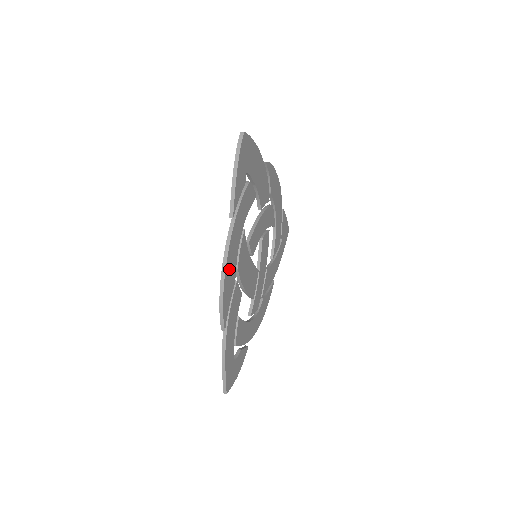
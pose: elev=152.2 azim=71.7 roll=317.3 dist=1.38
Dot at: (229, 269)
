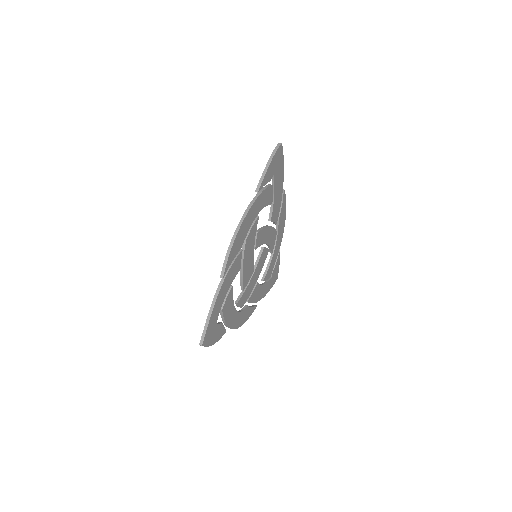
Dot at: (243, 229)
